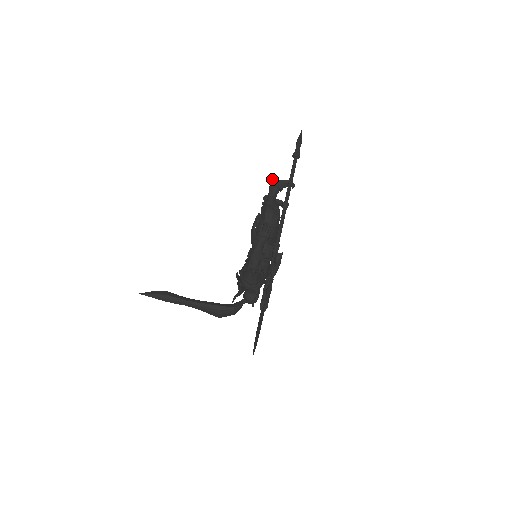
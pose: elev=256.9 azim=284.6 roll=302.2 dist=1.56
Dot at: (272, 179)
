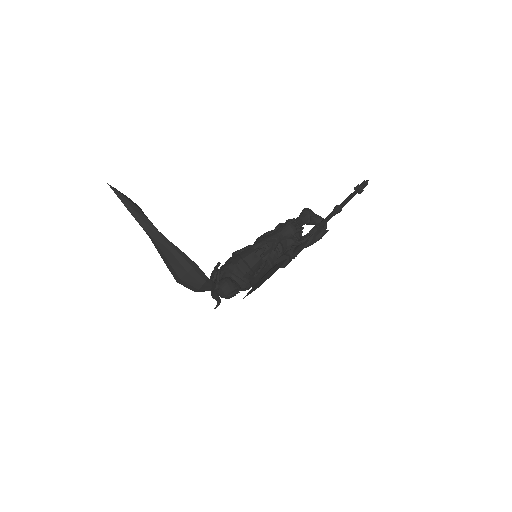
Dot at: (308, 208)
